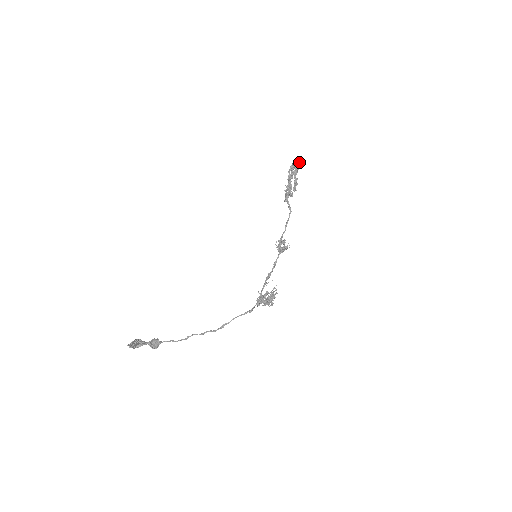
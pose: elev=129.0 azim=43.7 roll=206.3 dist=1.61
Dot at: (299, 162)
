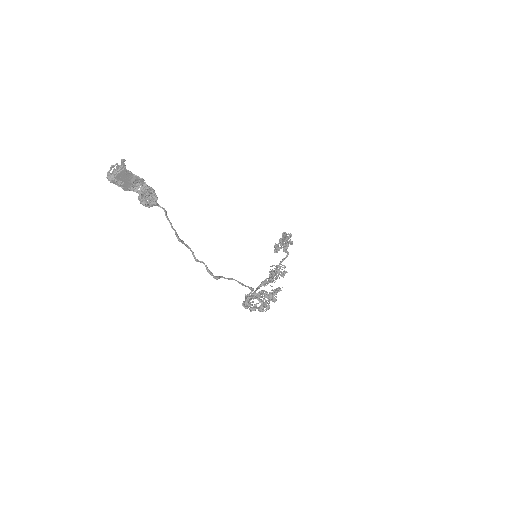
Dot at: occluded
